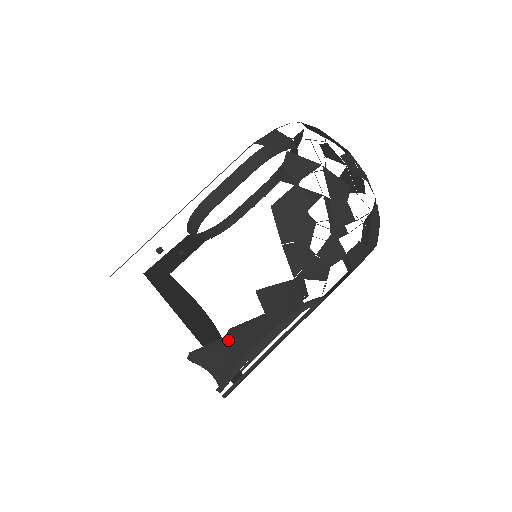
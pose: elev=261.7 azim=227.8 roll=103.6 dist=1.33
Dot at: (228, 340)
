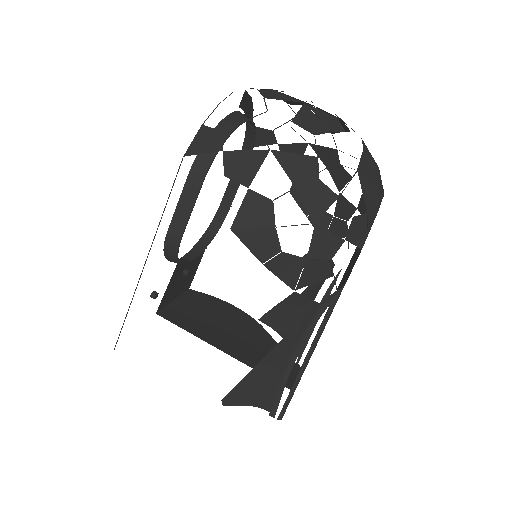
Dot at: (256, 372)
